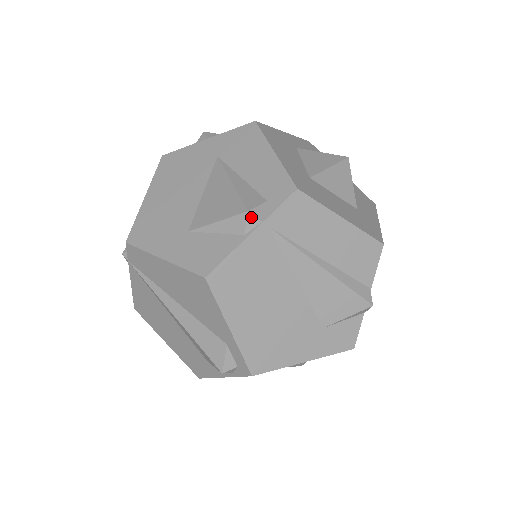
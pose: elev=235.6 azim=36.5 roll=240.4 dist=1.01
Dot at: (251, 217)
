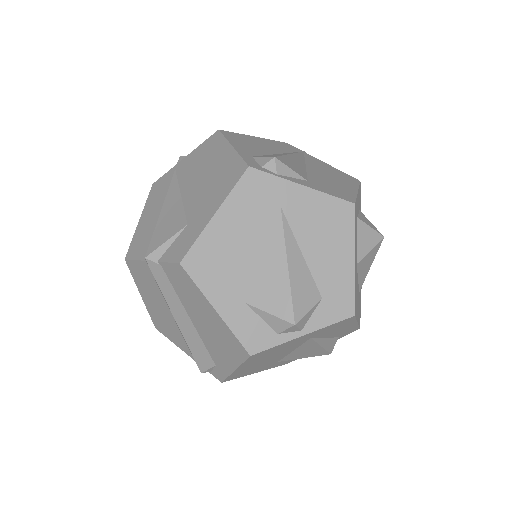
Dot at: occluded
